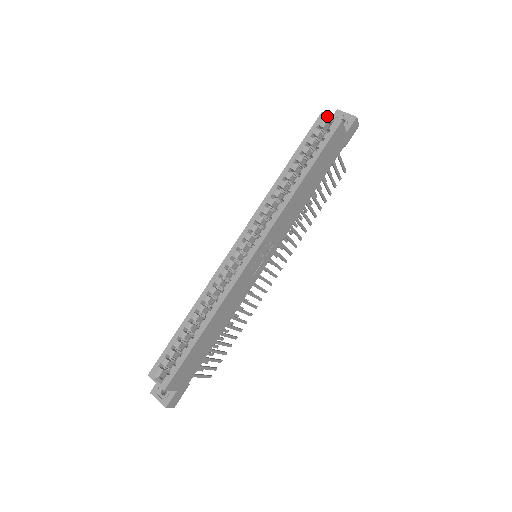
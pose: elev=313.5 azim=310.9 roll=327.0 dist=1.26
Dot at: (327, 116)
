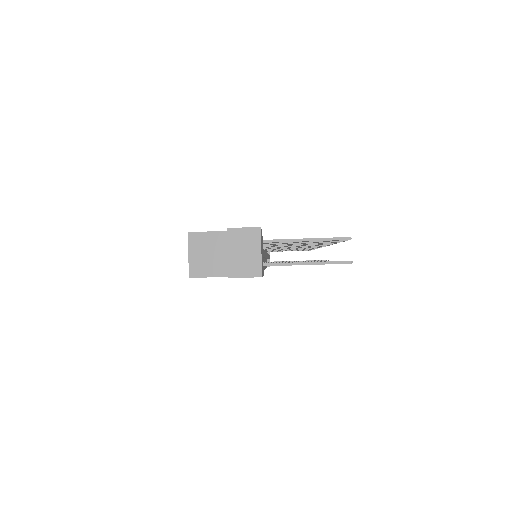
Dot at: (188, 247)
